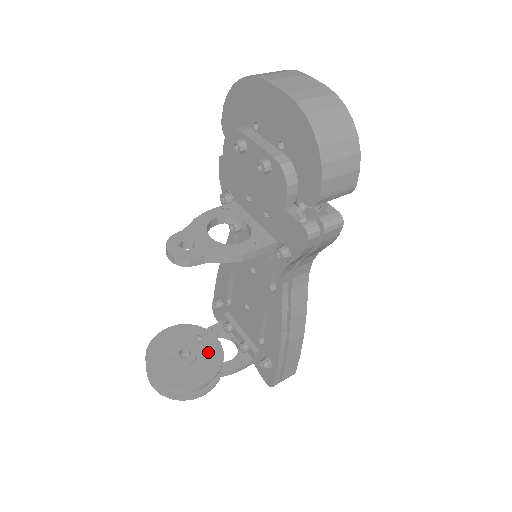
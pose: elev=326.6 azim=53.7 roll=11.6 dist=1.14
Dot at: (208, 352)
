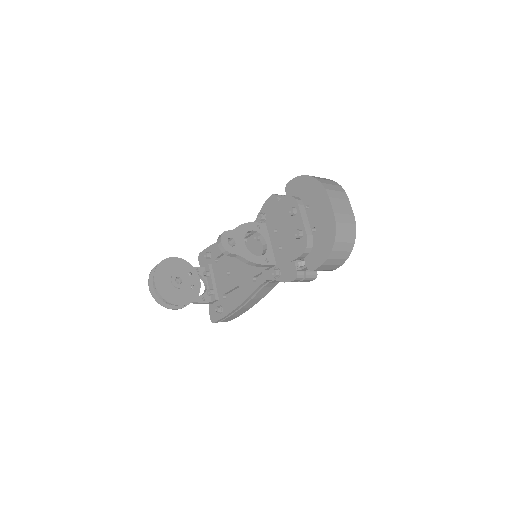
Dot at: (192, 287)
